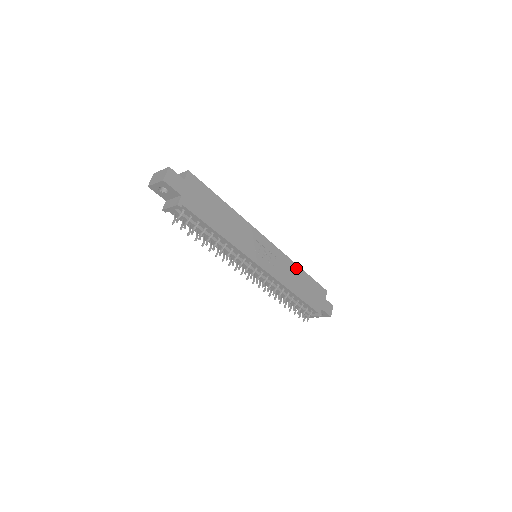
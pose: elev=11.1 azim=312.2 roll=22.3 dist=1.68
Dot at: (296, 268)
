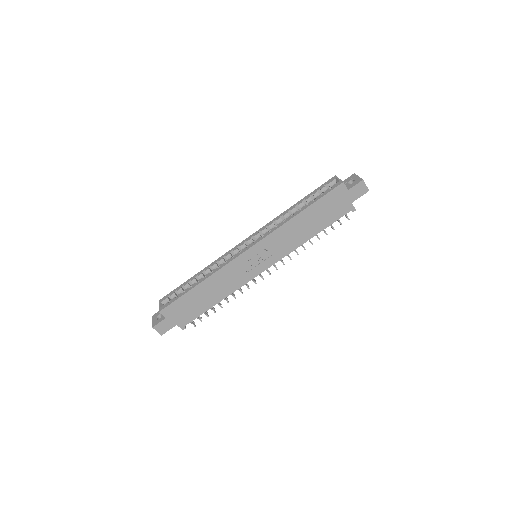
Dot at: (293, 222)
